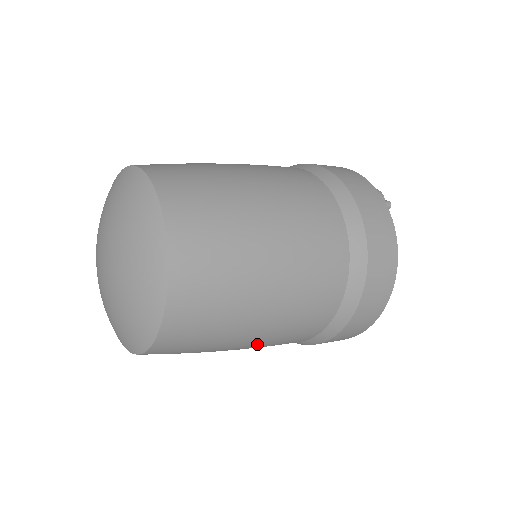
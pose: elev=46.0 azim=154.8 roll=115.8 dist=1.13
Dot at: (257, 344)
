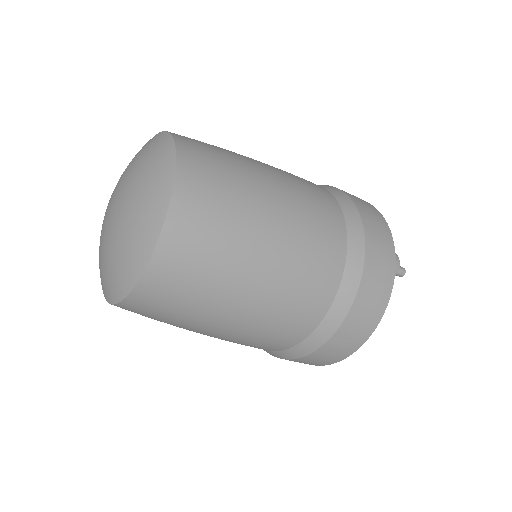
Dot at: occluded
